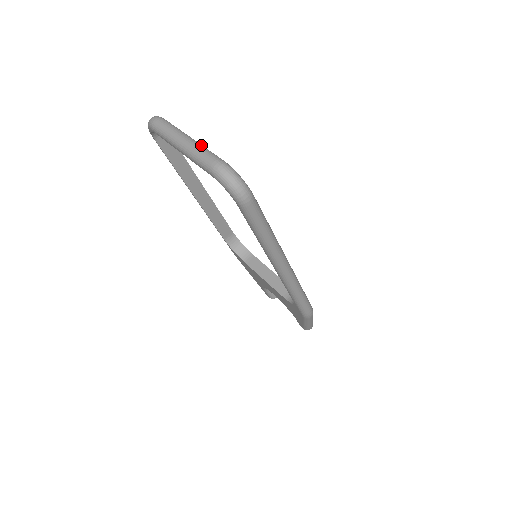
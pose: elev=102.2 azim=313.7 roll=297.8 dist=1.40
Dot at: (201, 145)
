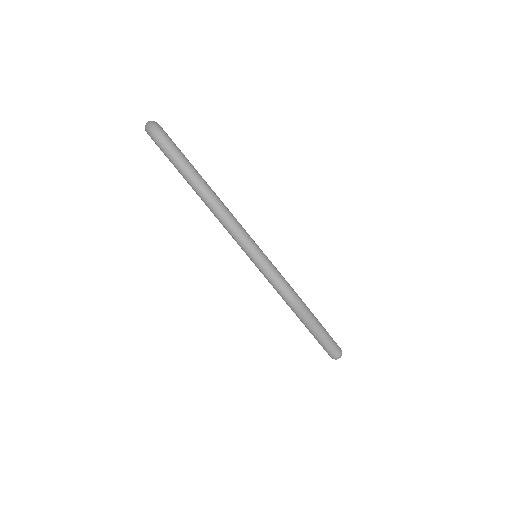
Dot at: occluded
